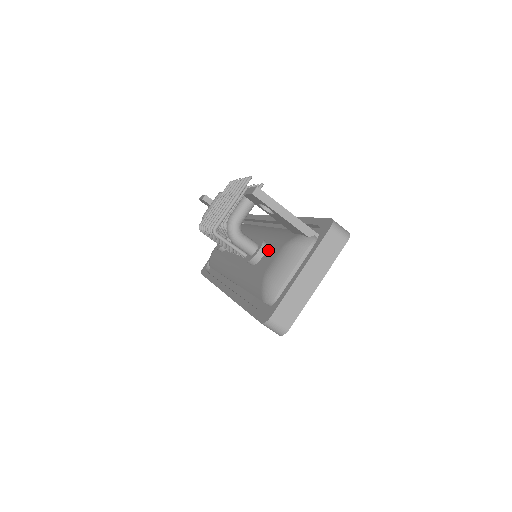
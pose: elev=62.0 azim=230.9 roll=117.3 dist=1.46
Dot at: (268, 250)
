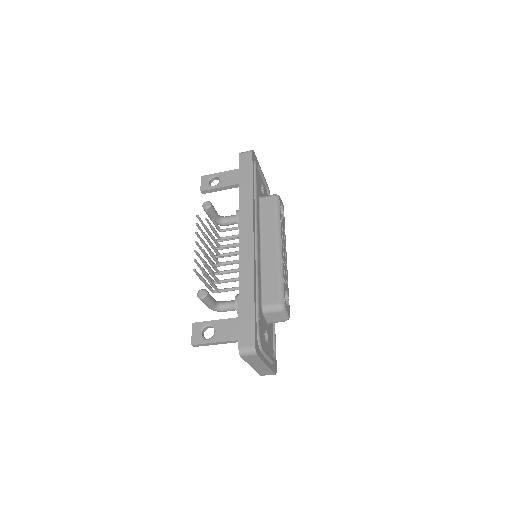
Dot at: occluded
